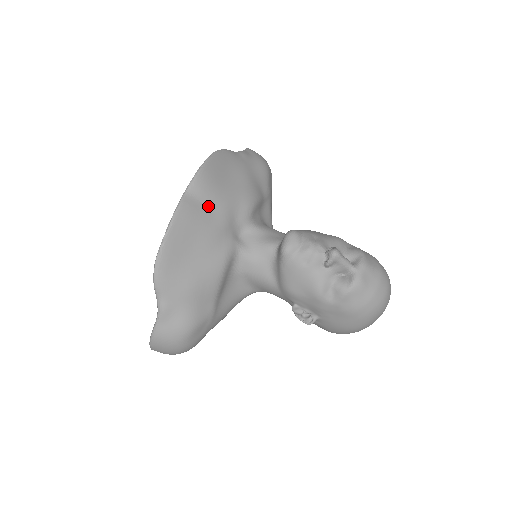
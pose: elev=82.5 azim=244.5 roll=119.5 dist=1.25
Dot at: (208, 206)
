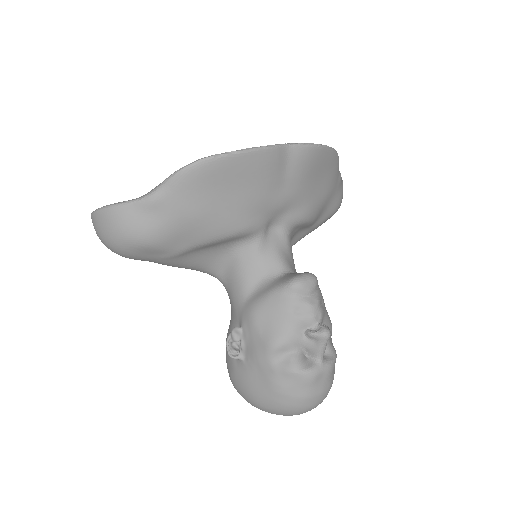
Dot at: (286, 177)
